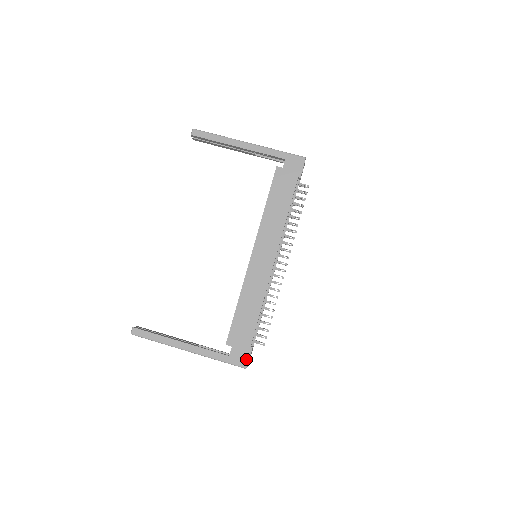
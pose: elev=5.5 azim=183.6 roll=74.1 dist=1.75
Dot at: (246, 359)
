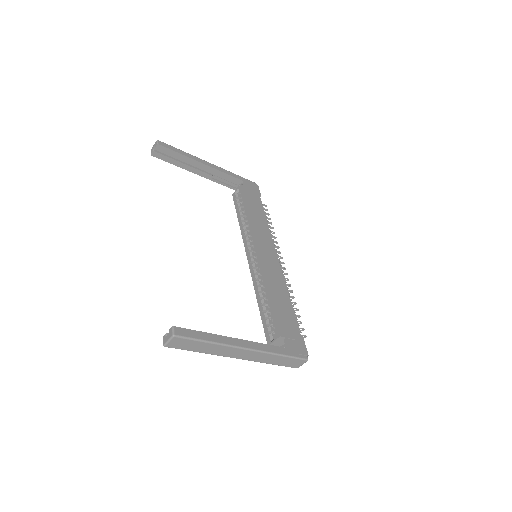
Dot at: (304, 349)
